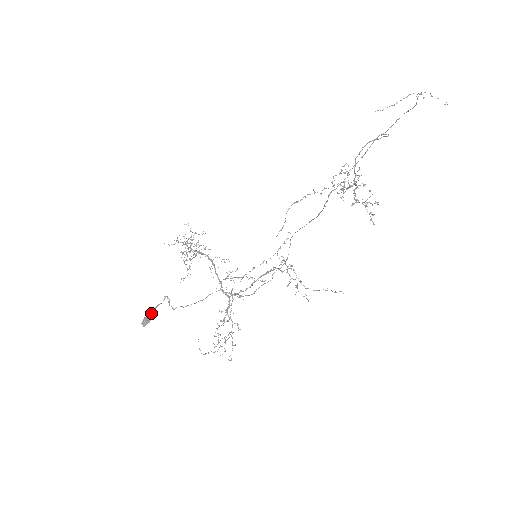
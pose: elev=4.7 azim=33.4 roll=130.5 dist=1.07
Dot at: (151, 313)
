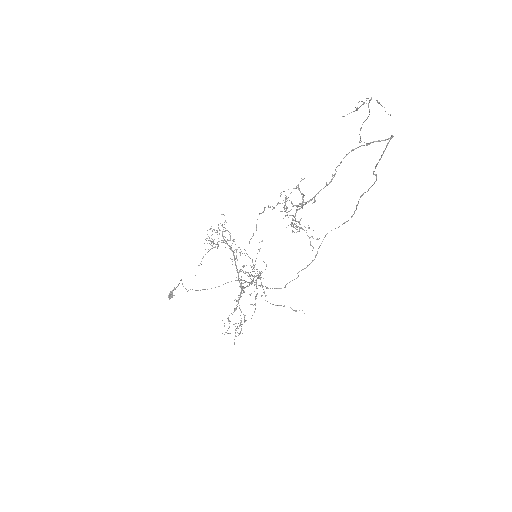
Dot at: (173, 290)
